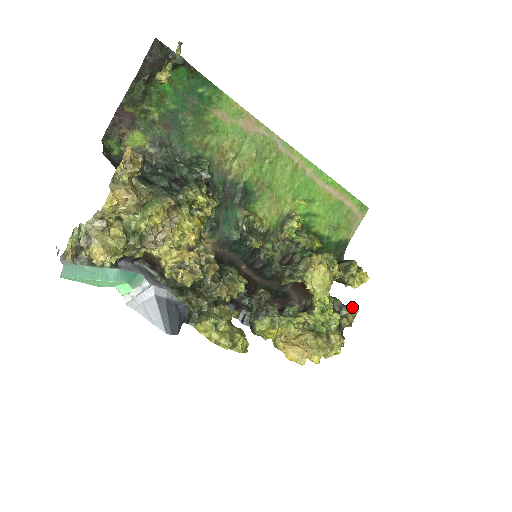
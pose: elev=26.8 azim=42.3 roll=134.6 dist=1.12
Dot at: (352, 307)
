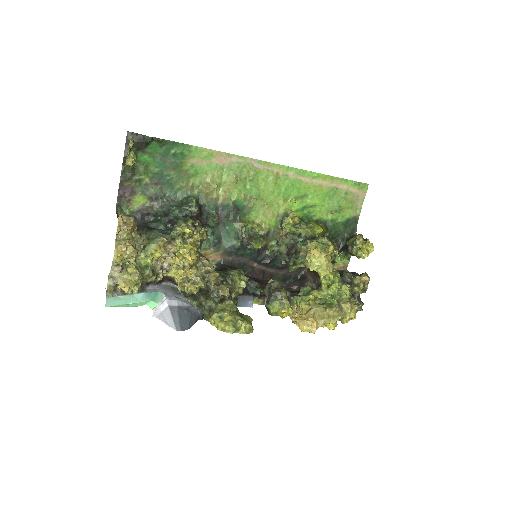
Dot at: (362, 276)
